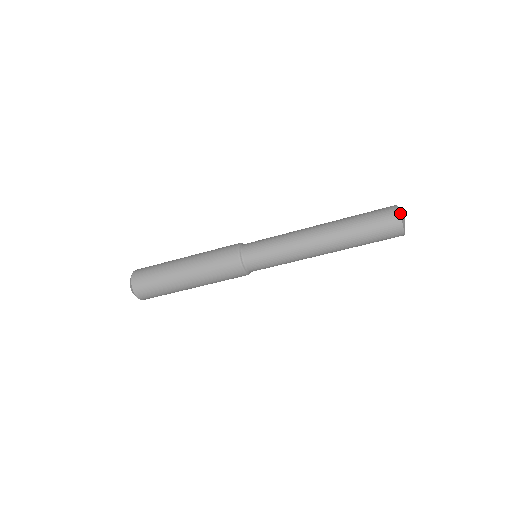
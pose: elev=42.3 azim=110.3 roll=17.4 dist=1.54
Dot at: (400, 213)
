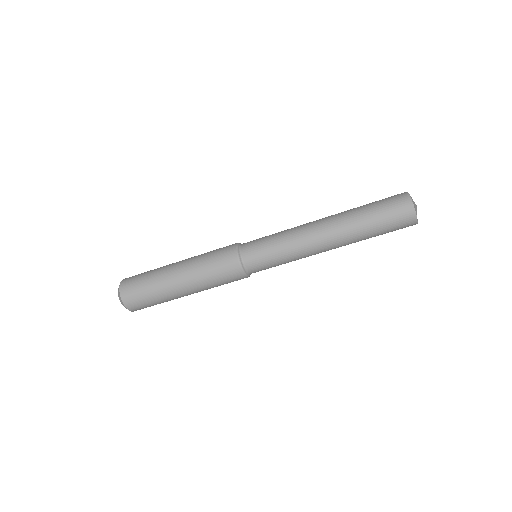
Dot at: (410, 196)
